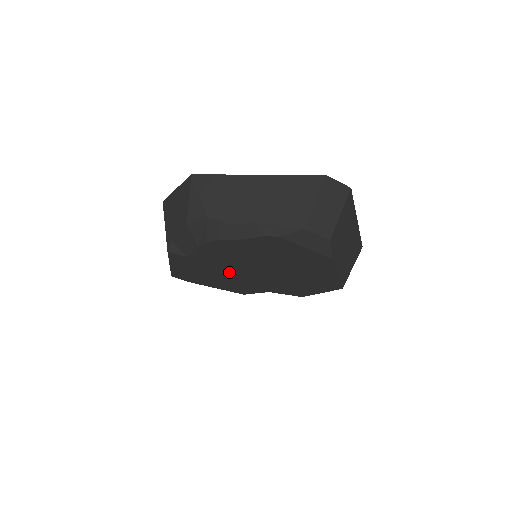
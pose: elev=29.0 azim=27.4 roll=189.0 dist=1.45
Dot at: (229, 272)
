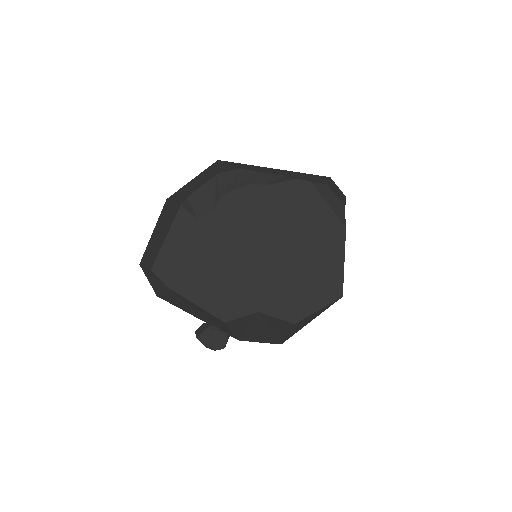
Dot at: (231, 258)
